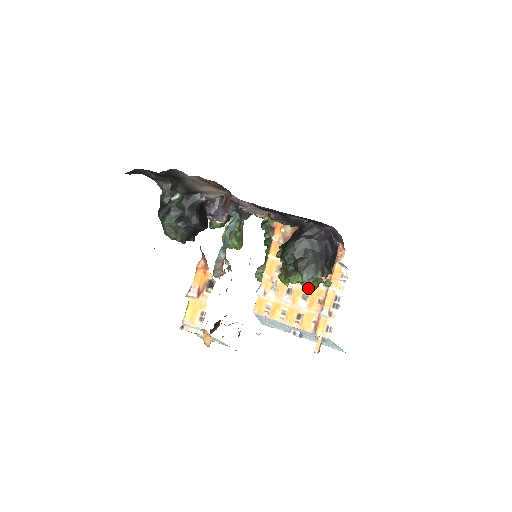
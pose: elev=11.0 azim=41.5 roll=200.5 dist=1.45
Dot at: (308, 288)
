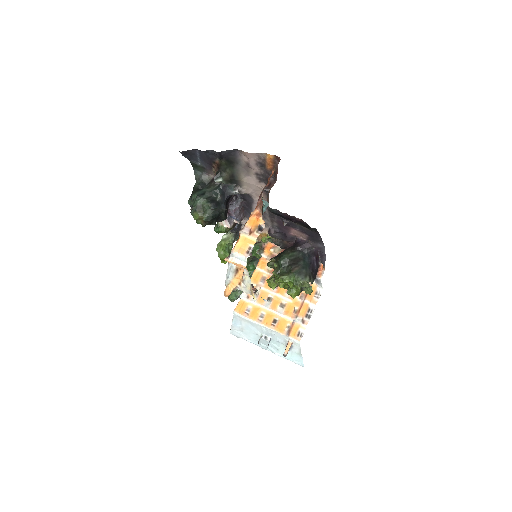
Dot at: (293, 291)
